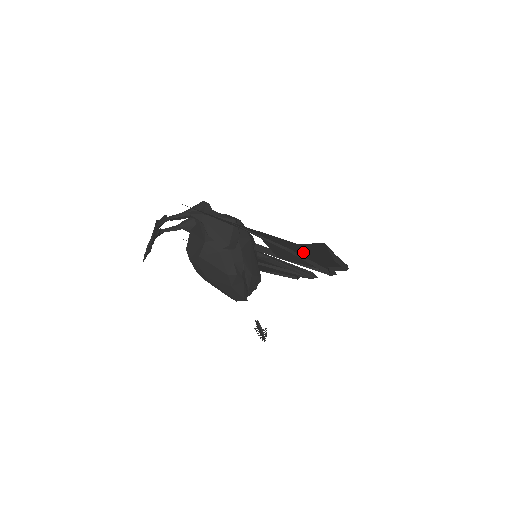
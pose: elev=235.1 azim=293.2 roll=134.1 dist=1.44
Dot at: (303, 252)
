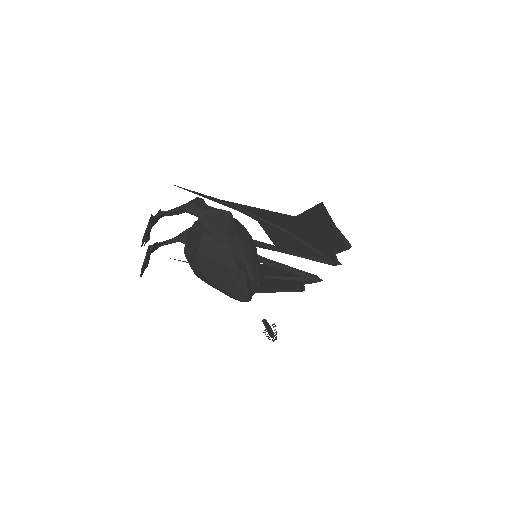
Dot at: (303, 232)
